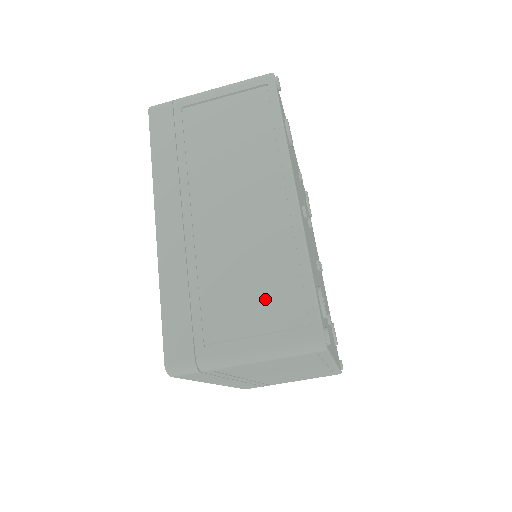
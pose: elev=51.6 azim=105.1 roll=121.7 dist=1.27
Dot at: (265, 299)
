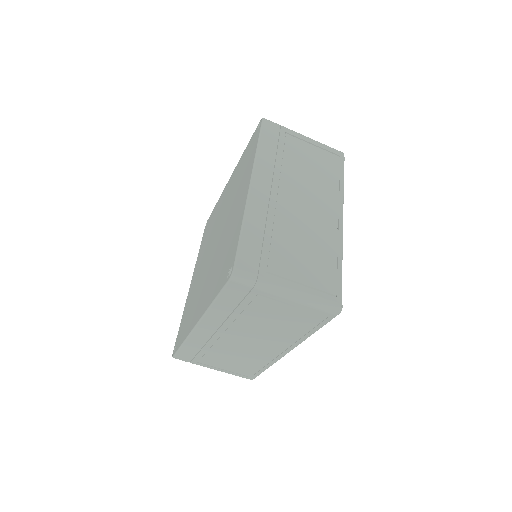
Dot at: (312, 266)
